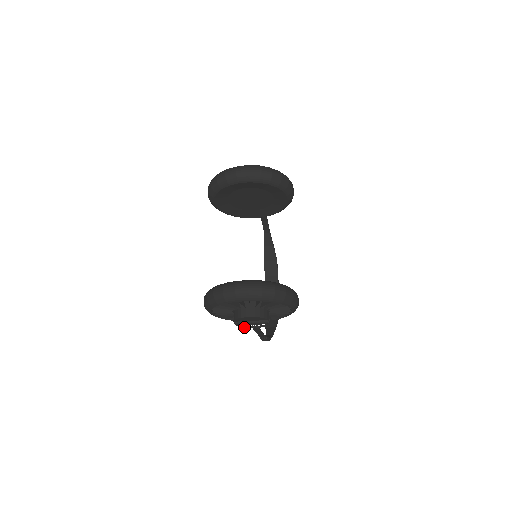
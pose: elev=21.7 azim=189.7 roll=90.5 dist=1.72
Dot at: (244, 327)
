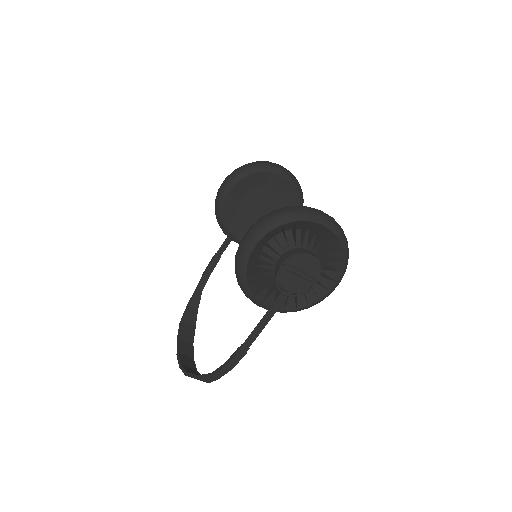
Dot at: (278, 285)
